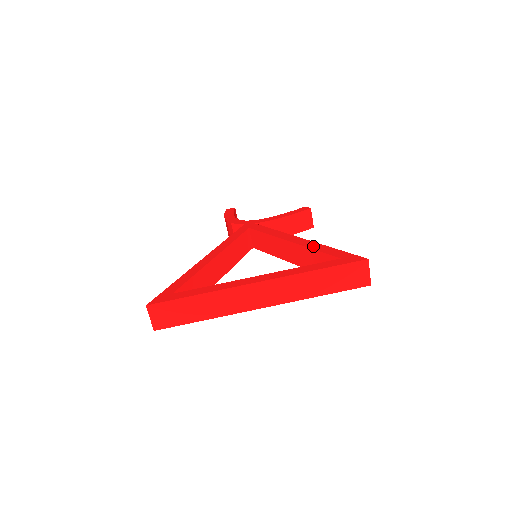
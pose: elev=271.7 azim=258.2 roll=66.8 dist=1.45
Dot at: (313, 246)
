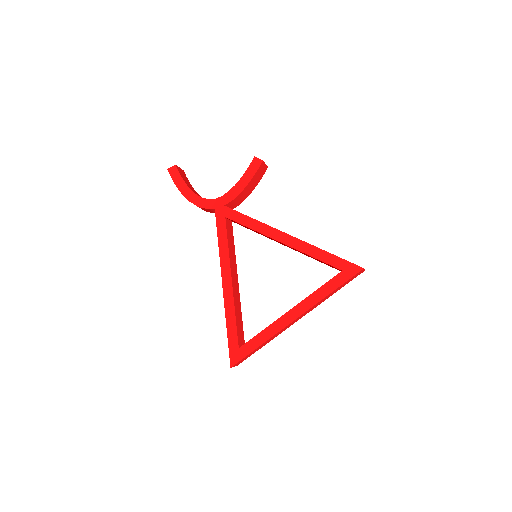
Dot at: (309, 251)
